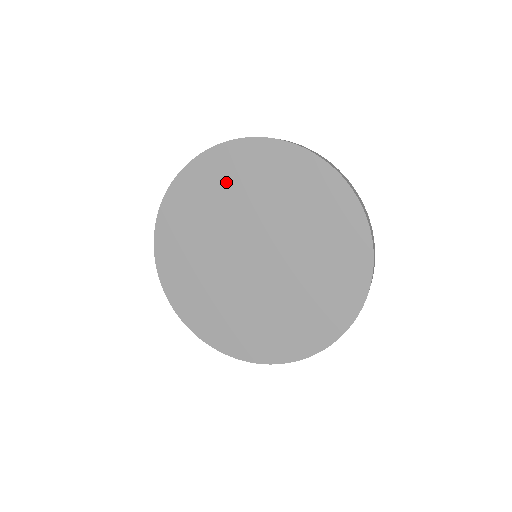
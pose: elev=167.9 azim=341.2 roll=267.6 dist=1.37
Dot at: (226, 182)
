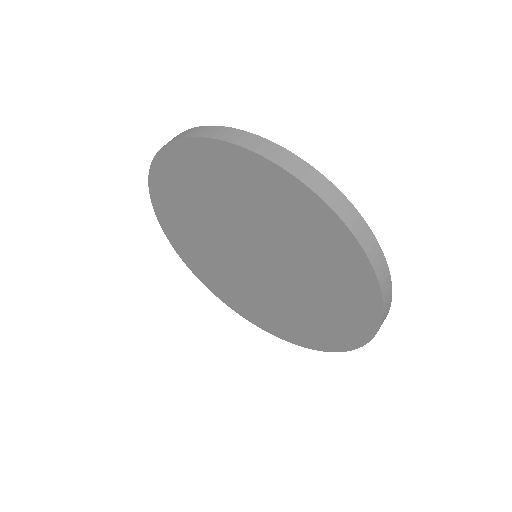
Dot at: (221, 182)
